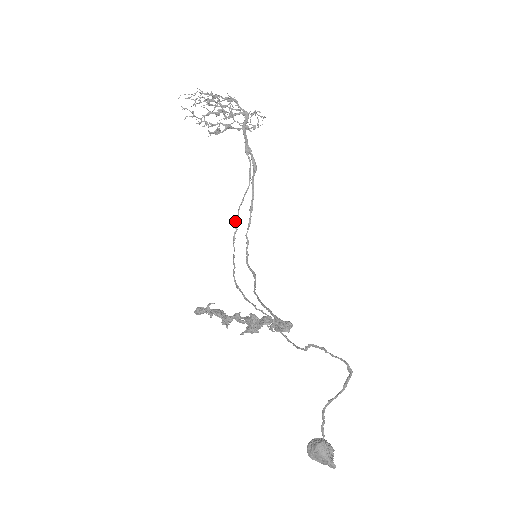
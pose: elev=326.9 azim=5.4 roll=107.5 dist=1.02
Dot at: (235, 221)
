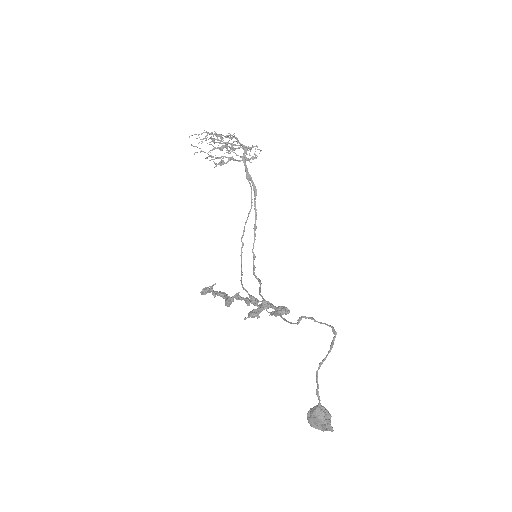
Dot at: (241, 238)
